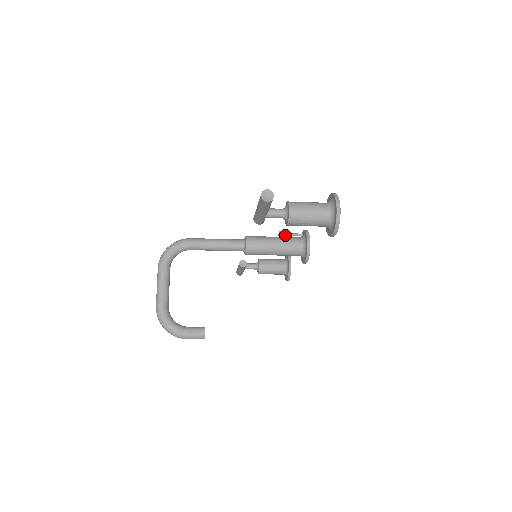
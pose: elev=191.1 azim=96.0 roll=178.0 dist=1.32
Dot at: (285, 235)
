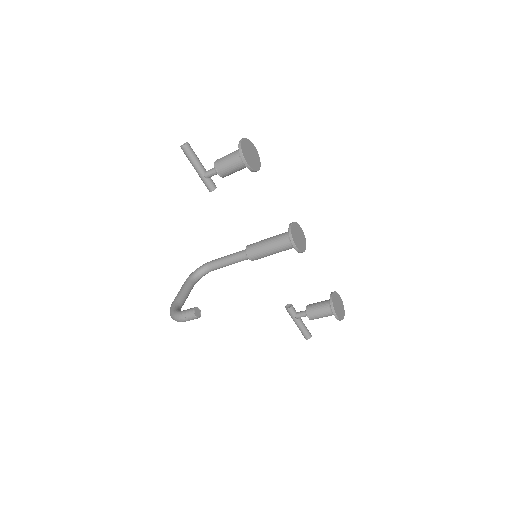
Dot at: occluded
